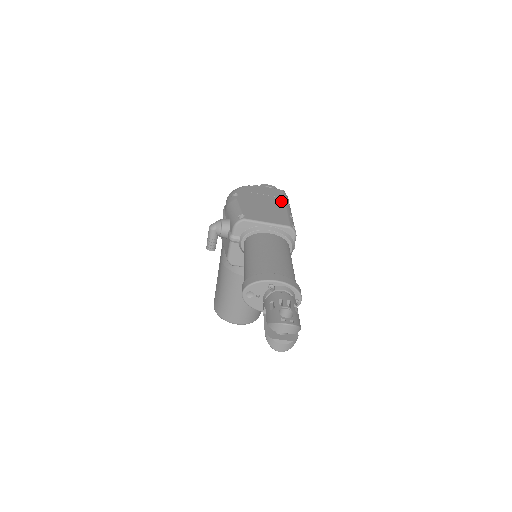
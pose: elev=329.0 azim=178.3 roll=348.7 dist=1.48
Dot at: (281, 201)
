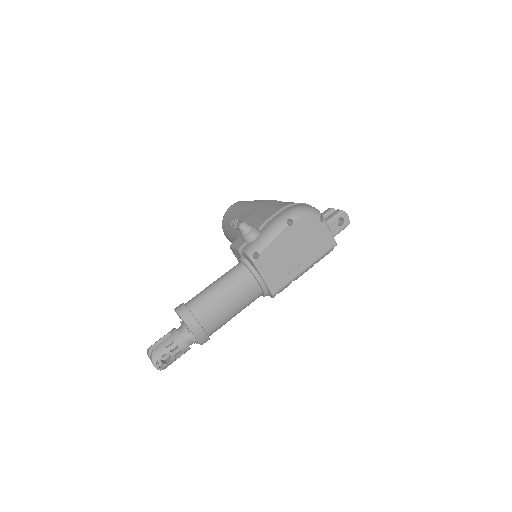
Dot at: (312, 259)
